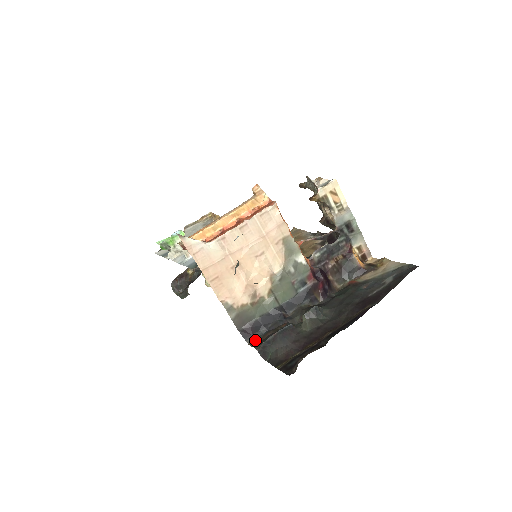
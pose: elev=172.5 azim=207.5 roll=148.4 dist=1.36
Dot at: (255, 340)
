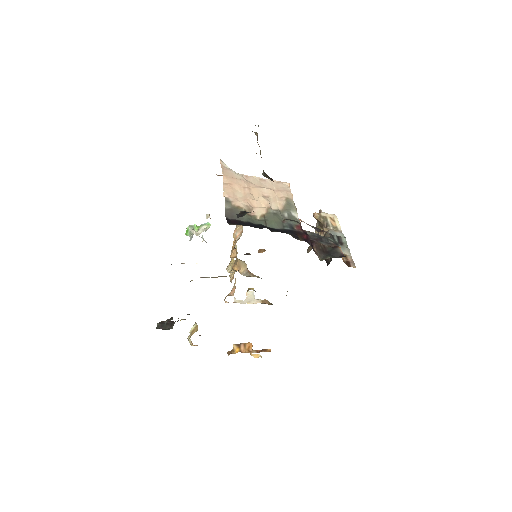
Dot at: (236, 223)
